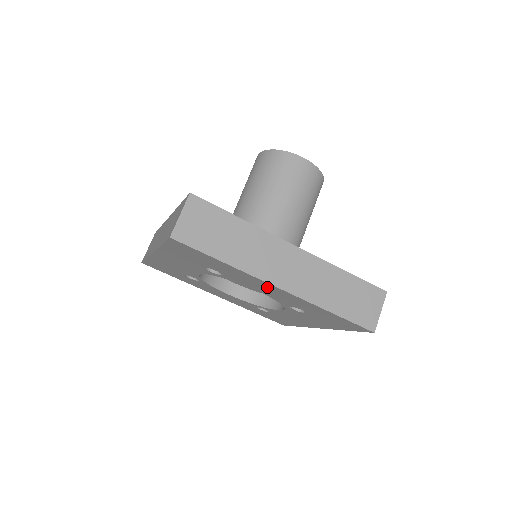
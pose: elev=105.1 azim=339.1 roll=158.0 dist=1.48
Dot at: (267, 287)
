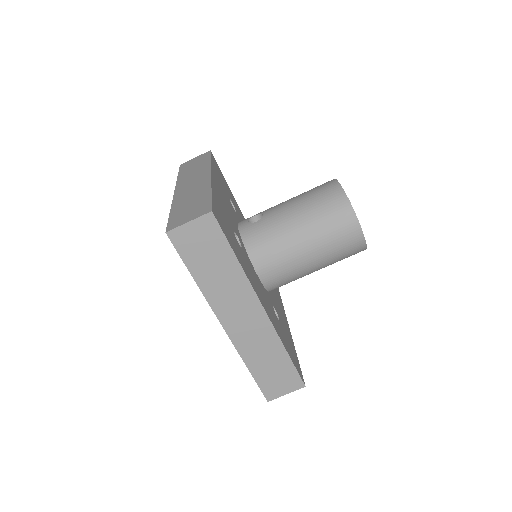
Dot at: occluded
